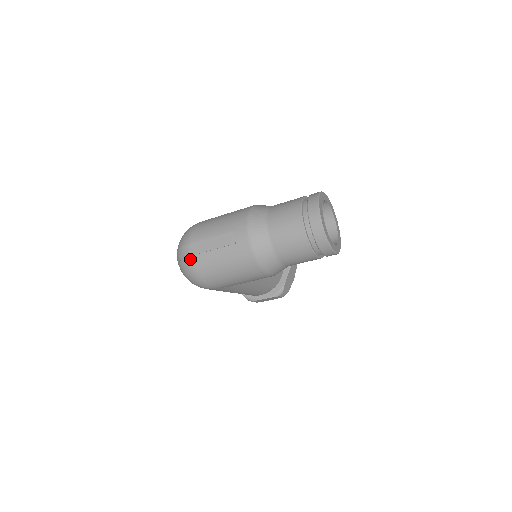
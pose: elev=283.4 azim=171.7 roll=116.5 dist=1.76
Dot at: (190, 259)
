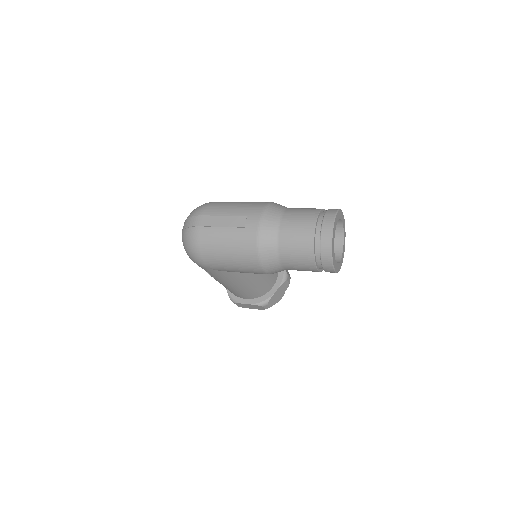
Dot at: (196, 229)
